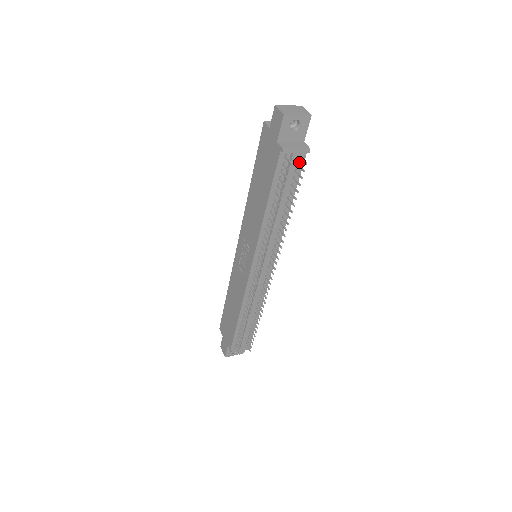
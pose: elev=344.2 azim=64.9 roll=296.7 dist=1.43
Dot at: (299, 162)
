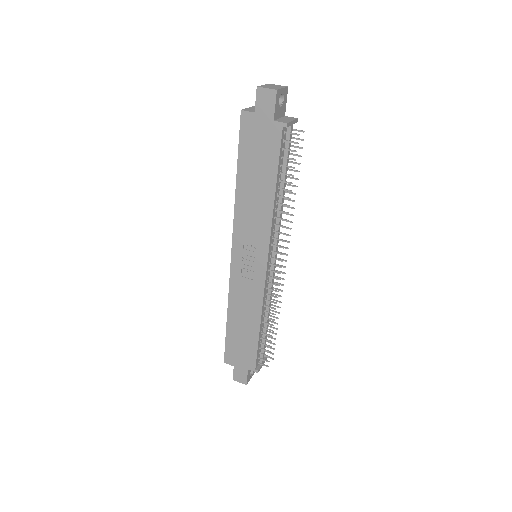
Dot at: occluded
